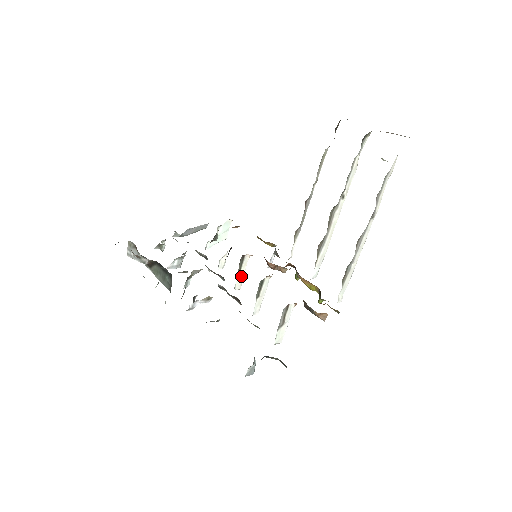
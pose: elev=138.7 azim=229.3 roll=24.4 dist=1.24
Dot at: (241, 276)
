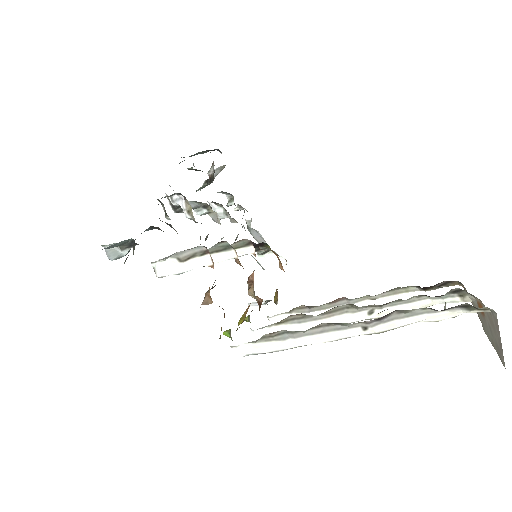
Dot at: occluded
